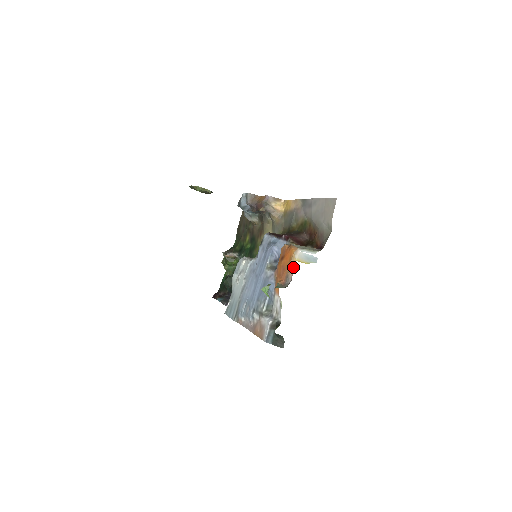
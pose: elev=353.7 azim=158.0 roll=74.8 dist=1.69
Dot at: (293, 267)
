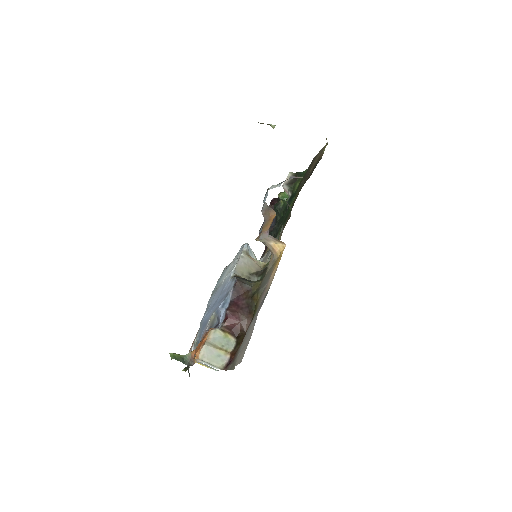
Dot at: (194, 363)
